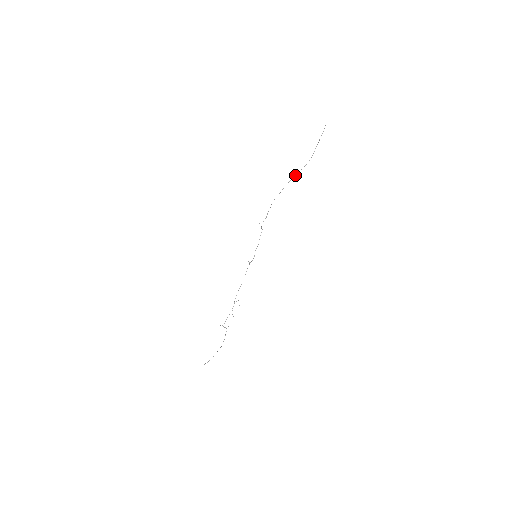
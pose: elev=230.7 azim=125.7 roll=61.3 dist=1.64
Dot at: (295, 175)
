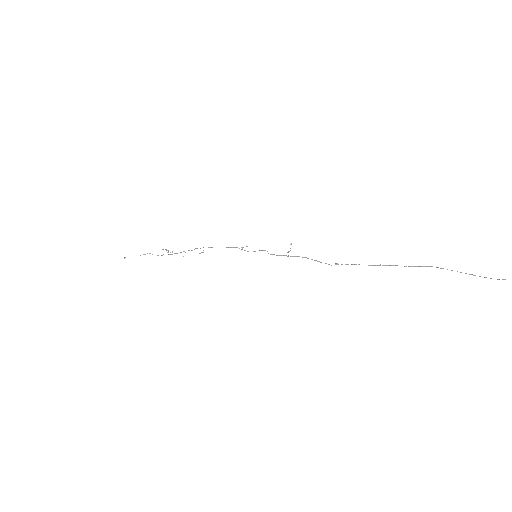
Dot at: (391, 265)
